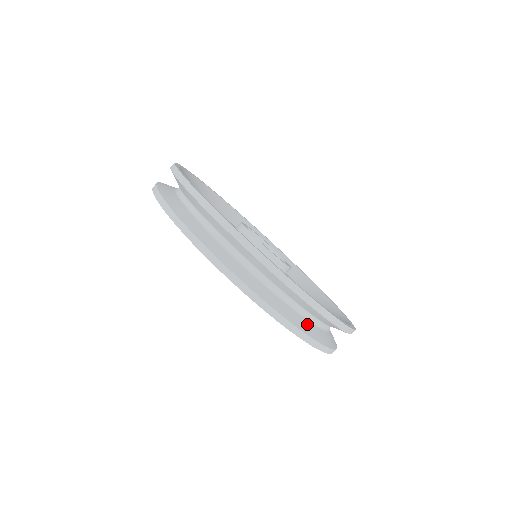
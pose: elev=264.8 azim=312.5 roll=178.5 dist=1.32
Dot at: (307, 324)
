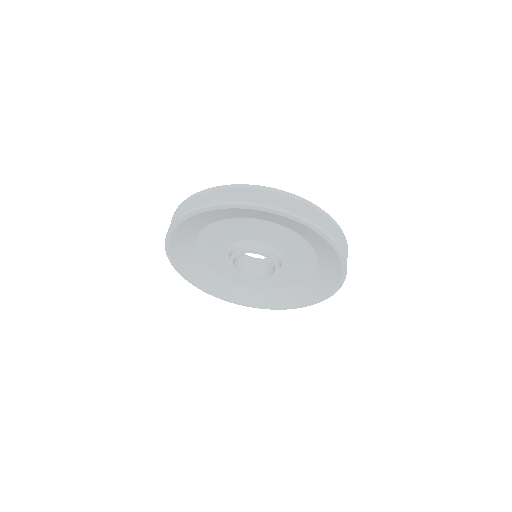
Dot at: occluded
